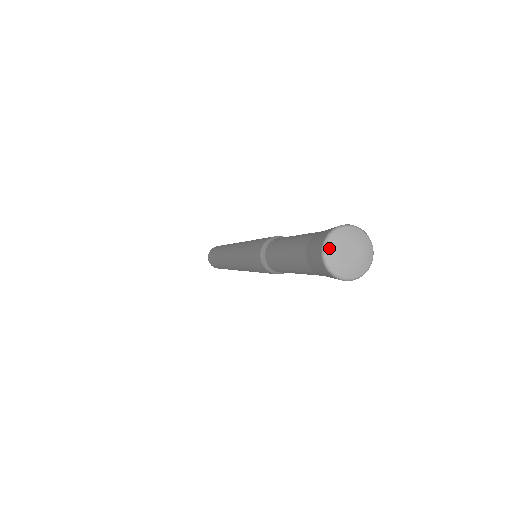
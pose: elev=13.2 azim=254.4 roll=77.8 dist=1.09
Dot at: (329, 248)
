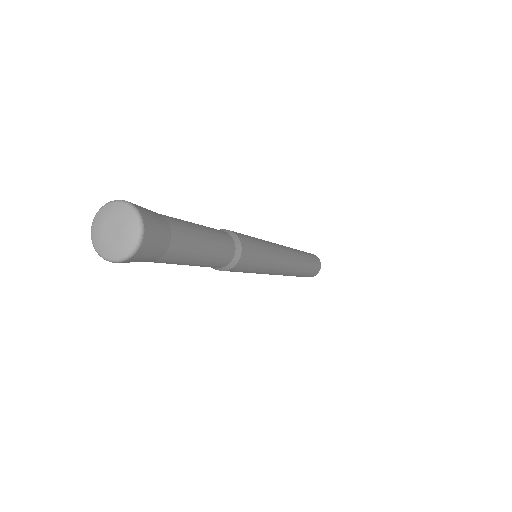
Dot at: (95, 222)
